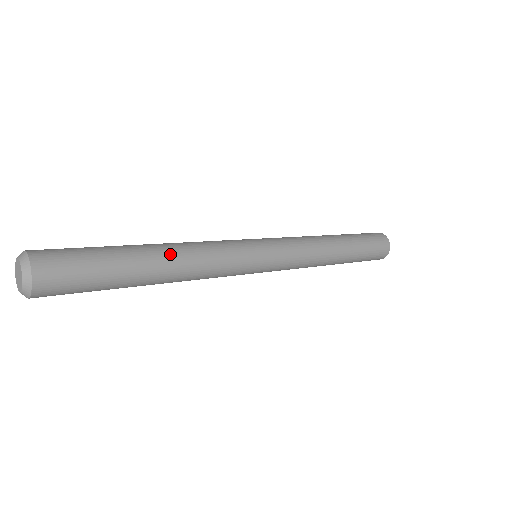
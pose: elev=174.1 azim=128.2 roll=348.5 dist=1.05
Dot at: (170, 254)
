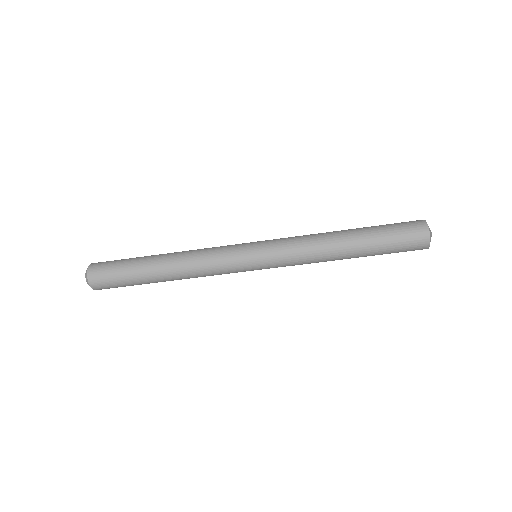
Dot at: (172, 253)
